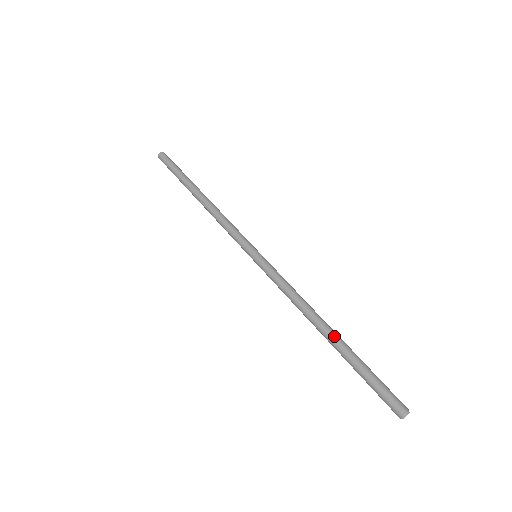
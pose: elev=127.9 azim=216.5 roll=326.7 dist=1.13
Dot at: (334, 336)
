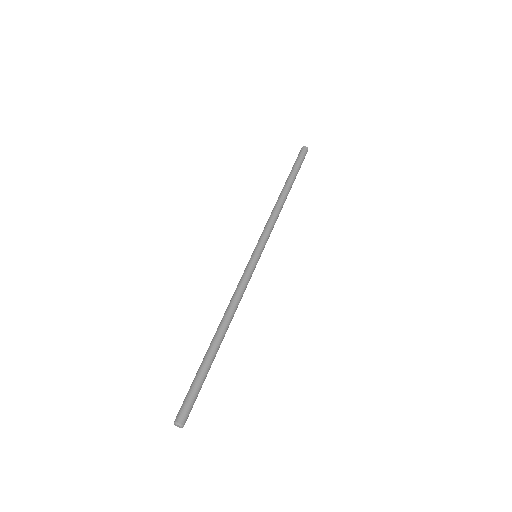
Dot at: (213, 341)
